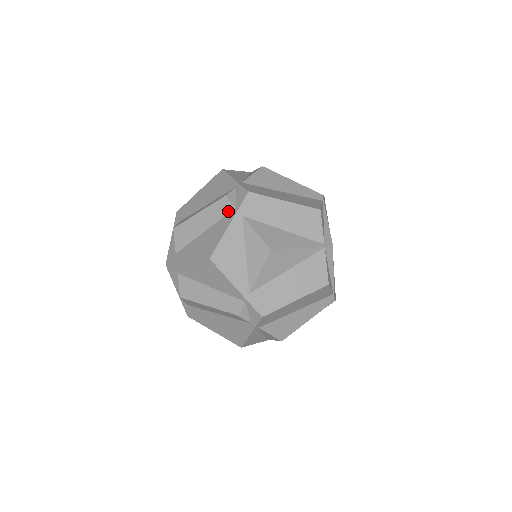
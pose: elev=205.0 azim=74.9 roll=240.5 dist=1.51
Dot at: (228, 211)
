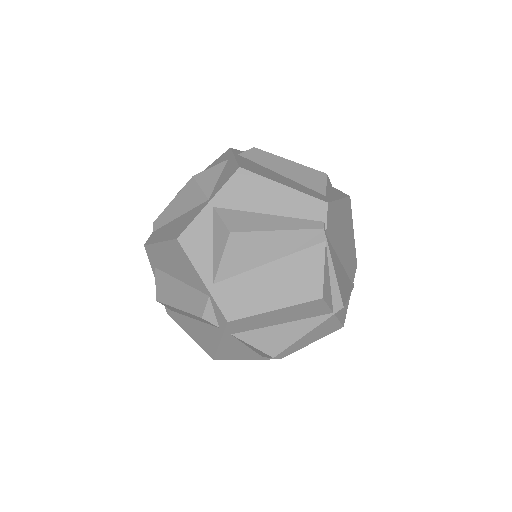
Dot at: (212, 325)
